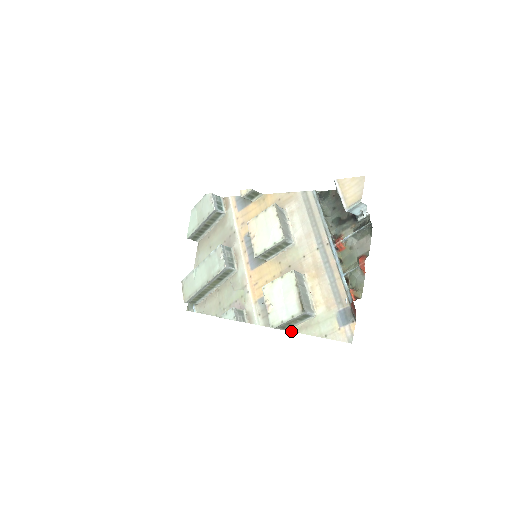
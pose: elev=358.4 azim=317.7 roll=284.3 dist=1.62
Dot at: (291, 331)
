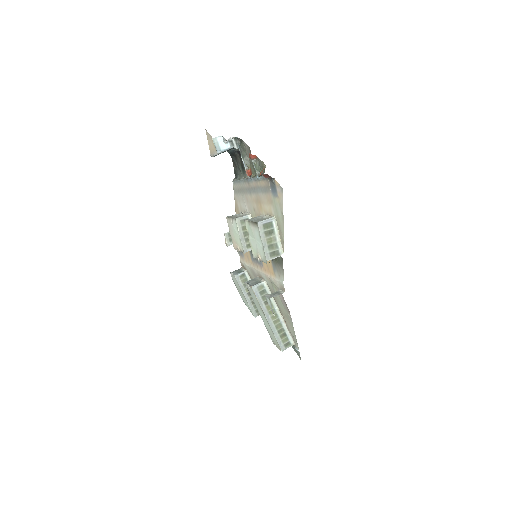
Dot at: (283, 249)
